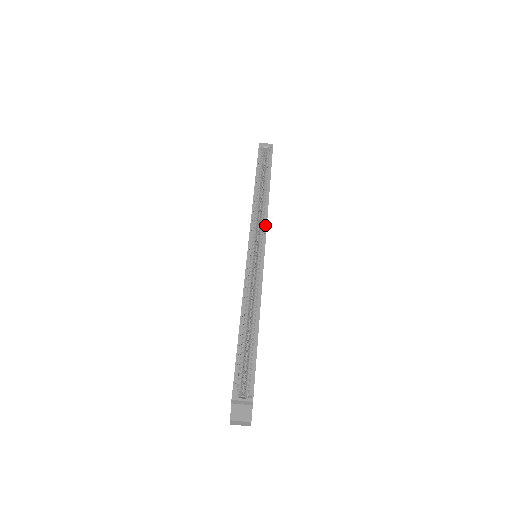
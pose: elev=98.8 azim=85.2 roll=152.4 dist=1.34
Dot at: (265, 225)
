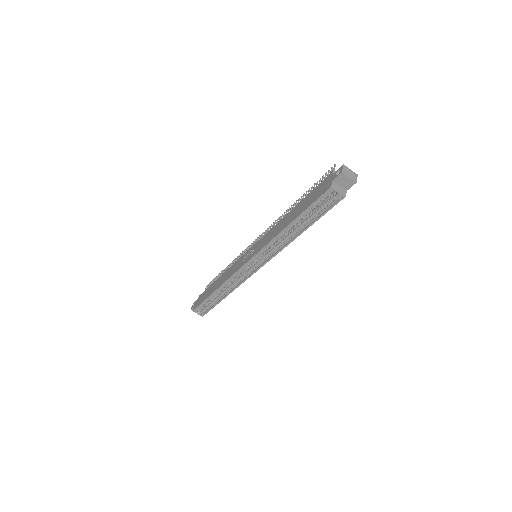
Dot at: (270, 258)
